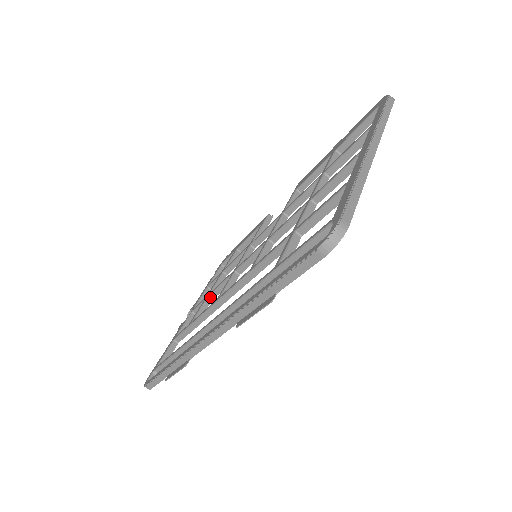
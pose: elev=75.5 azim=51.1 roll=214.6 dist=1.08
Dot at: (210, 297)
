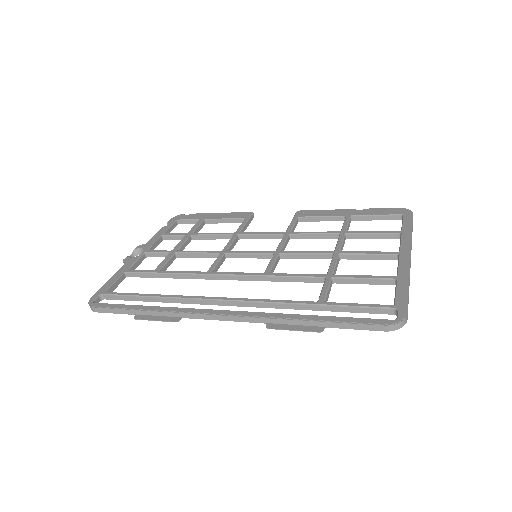
Dot at: (178, 254)
